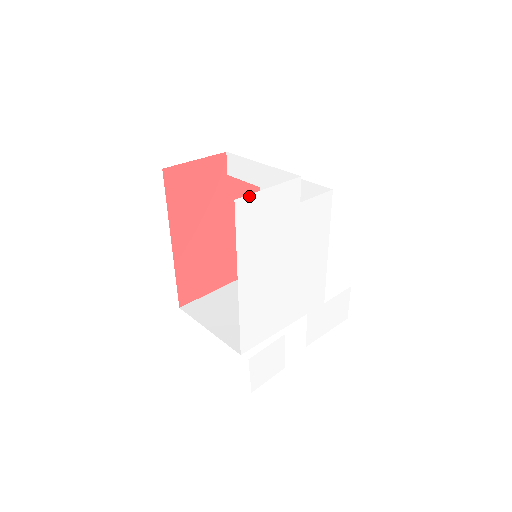
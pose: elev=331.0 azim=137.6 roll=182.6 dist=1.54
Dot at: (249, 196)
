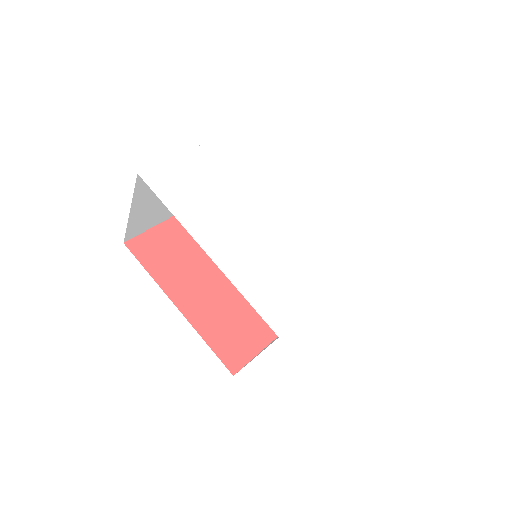
Dot at: (155, 168)
